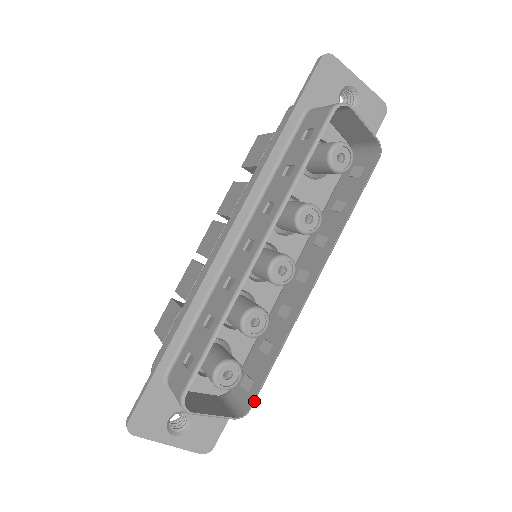
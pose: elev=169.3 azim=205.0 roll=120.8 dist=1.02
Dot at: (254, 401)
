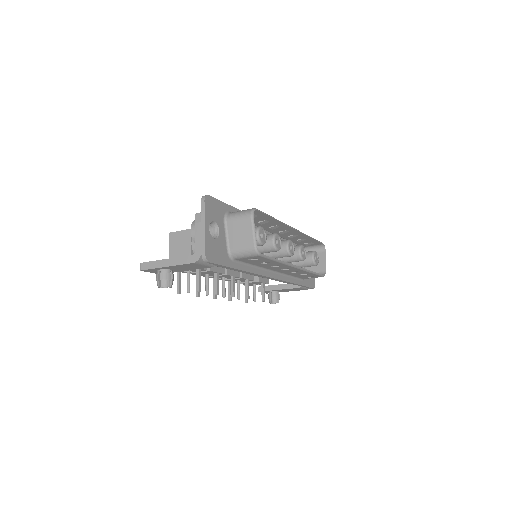
Dot at: (263, 255)
